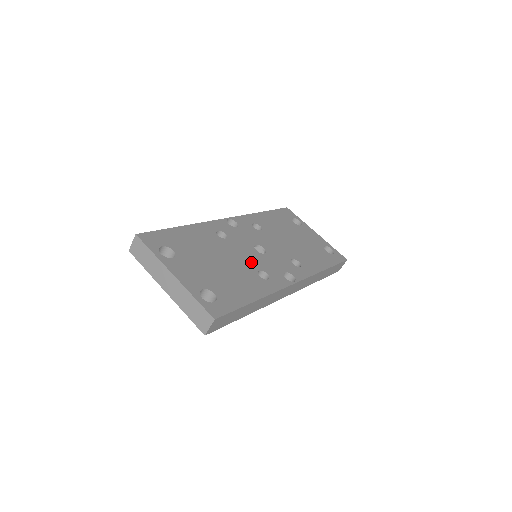
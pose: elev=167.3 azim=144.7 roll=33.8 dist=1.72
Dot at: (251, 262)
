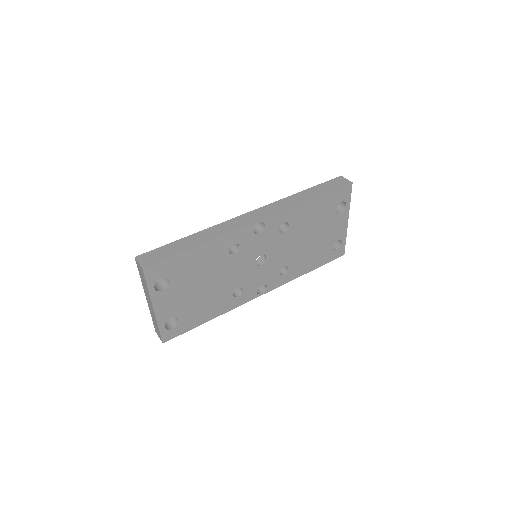
Dot at: (238, 280)
